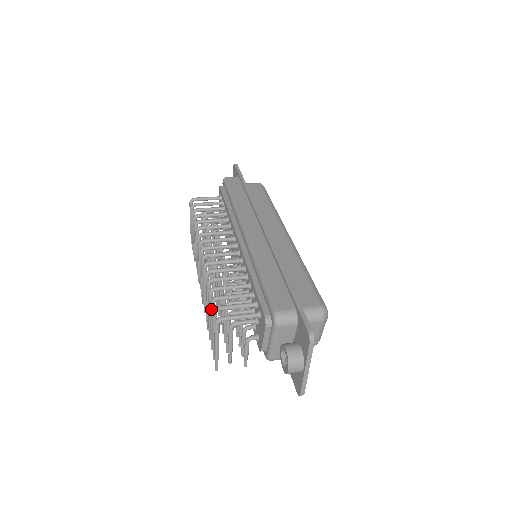
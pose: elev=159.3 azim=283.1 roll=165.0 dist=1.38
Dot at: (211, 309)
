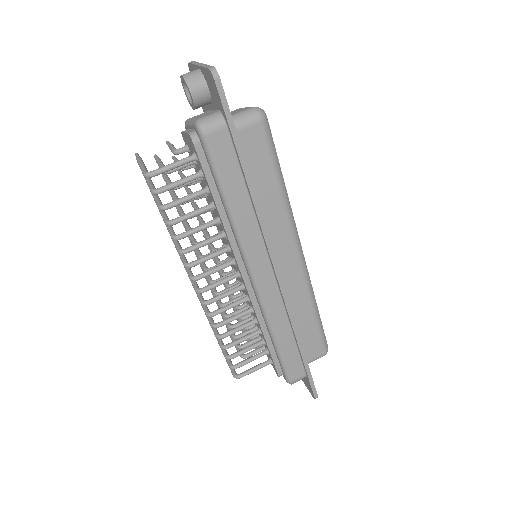
Dot at: (223, 353)
